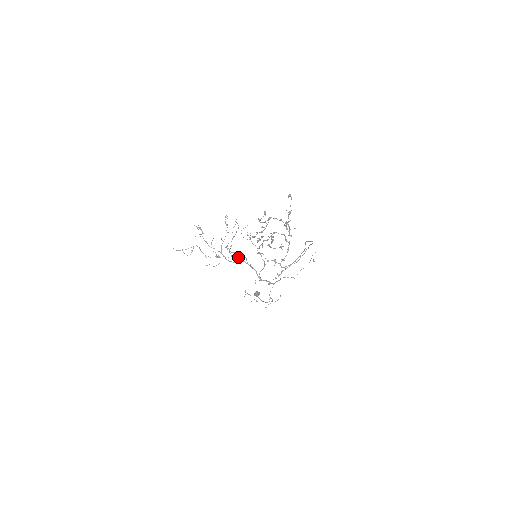
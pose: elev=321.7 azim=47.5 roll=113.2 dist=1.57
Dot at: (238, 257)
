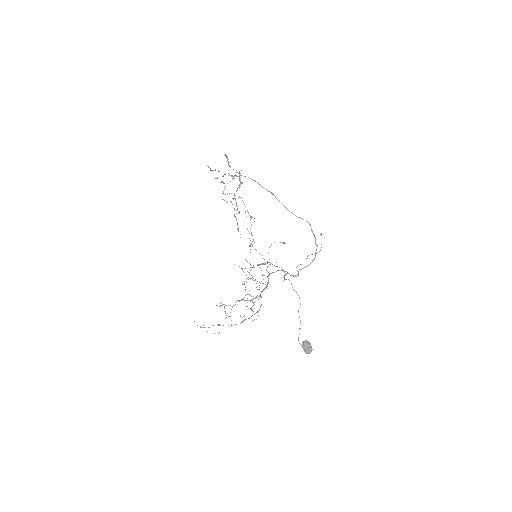
Dot at: occluded
